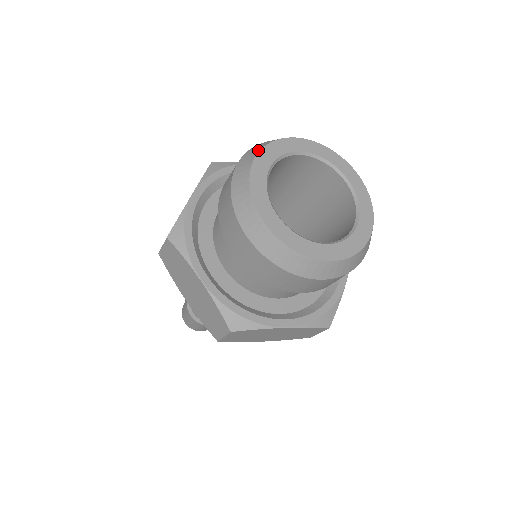
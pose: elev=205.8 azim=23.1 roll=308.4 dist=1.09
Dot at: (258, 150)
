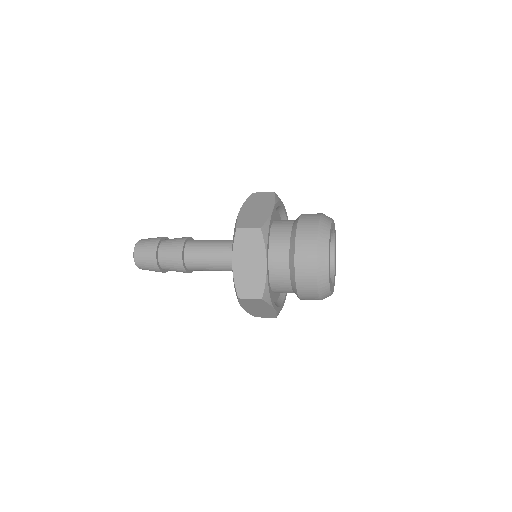
Dot at: (327, 254)
